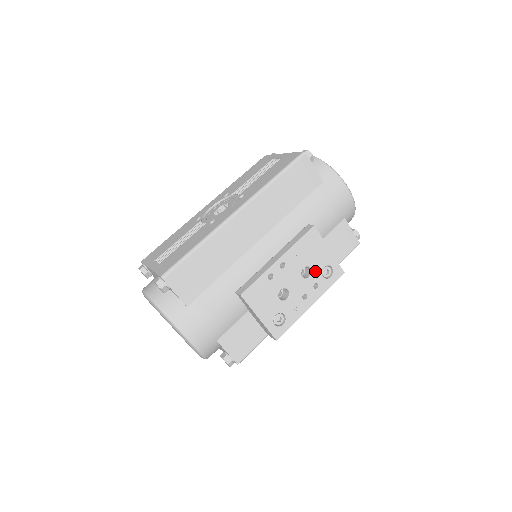
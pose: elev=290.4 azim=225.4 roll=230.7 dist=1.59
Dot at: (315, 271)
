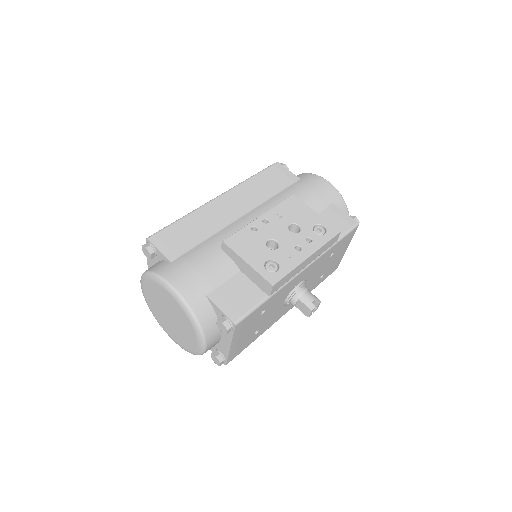
Dot at: (304, 228)
